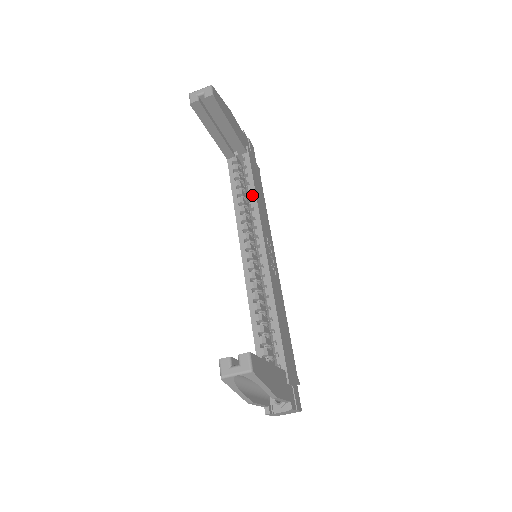
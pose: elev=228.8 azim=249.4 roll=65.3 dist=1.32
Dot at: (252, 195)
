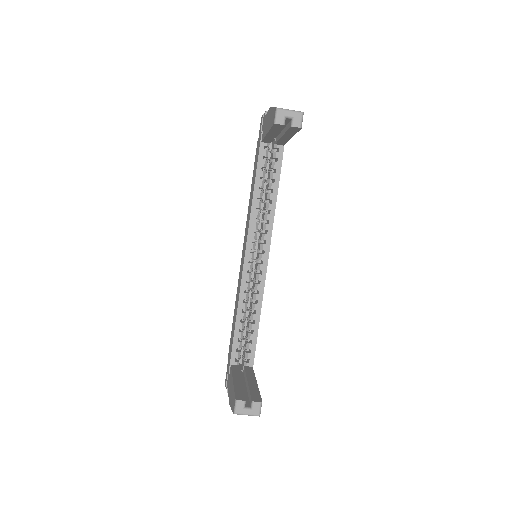
Dot at: (273, 196)
